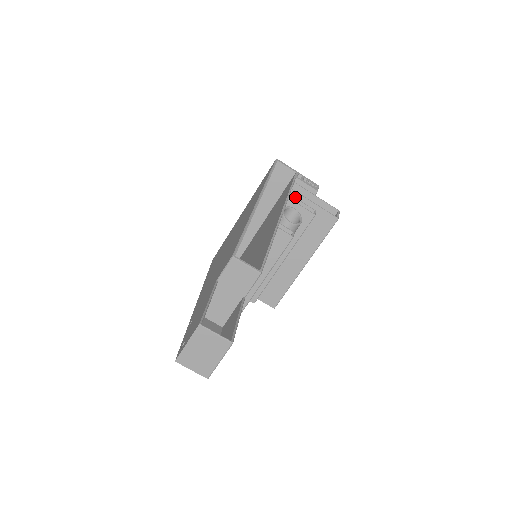
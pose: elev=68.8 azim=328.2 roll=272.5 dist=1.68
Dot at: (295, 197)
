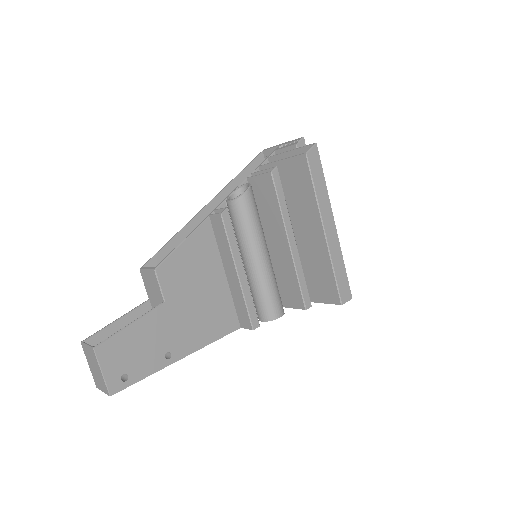
Dot at: occluded
